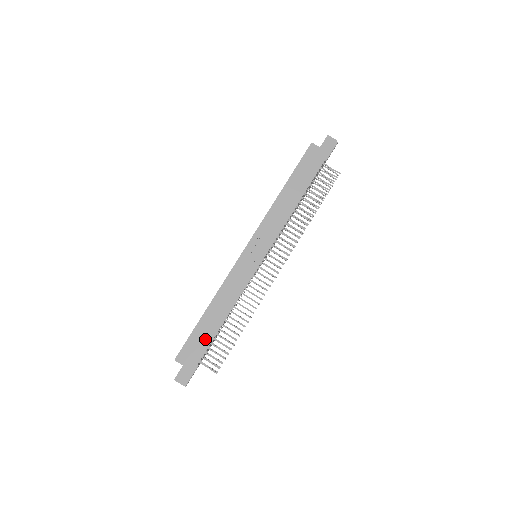
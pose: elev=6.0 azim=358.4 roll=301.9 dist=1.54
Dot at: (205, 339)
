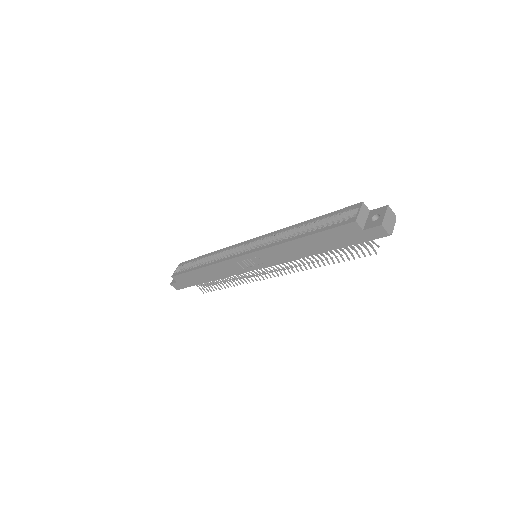
Dot at: (196, 280)
